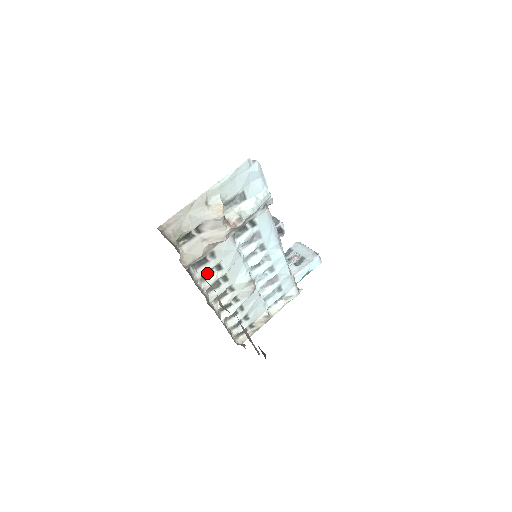
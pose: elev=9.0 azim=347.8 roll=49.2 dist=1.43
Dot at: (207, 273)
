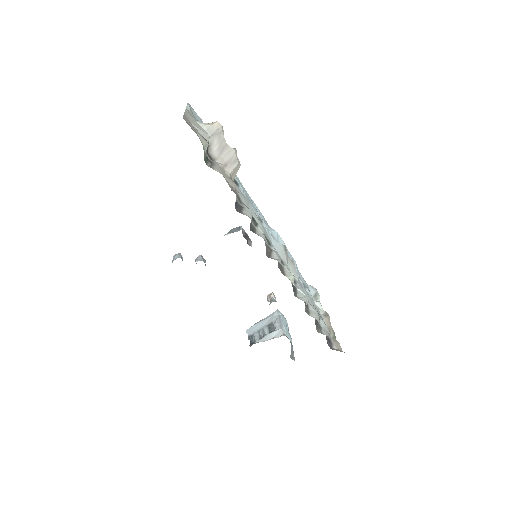
Dot at: (251, 228)
